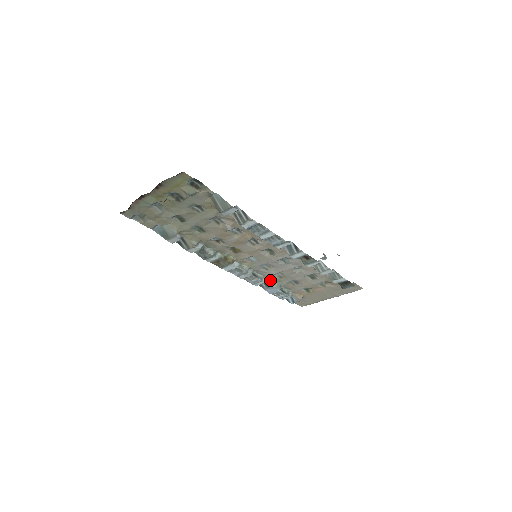
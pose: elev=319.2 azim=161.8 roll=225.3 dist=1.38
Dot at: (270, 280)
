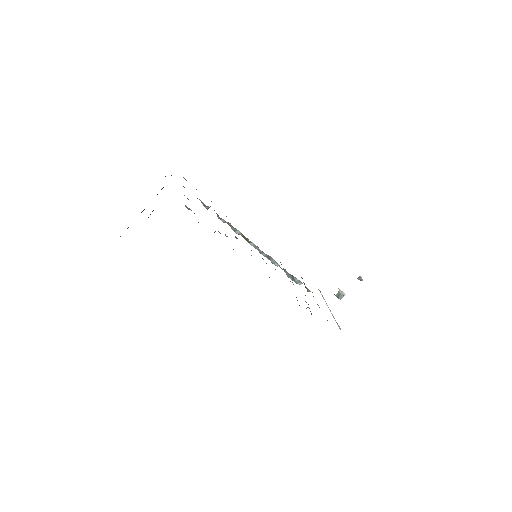
Dot at: (281, 268)
